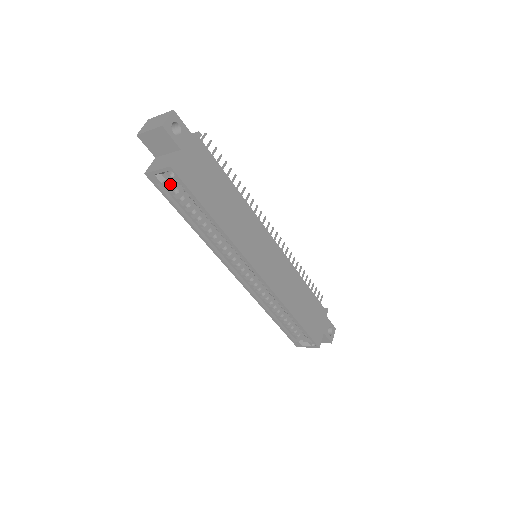
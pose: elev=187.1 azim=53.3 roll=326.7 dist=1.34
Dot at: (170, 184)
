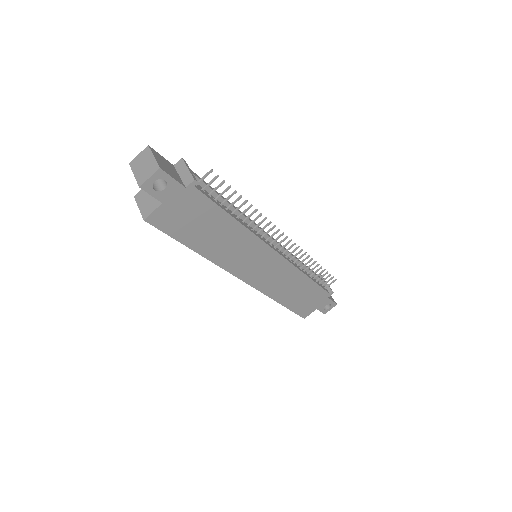
Dot at: occluded
